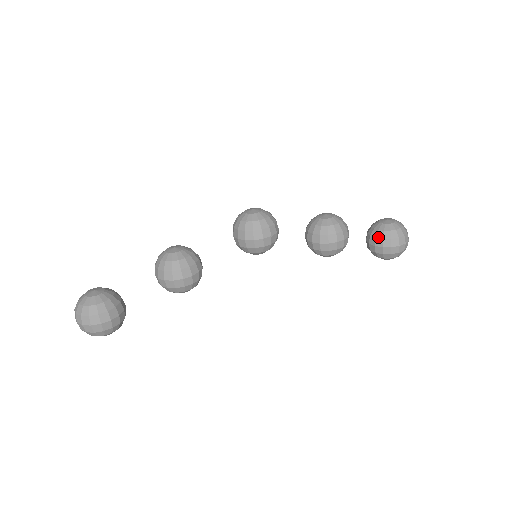
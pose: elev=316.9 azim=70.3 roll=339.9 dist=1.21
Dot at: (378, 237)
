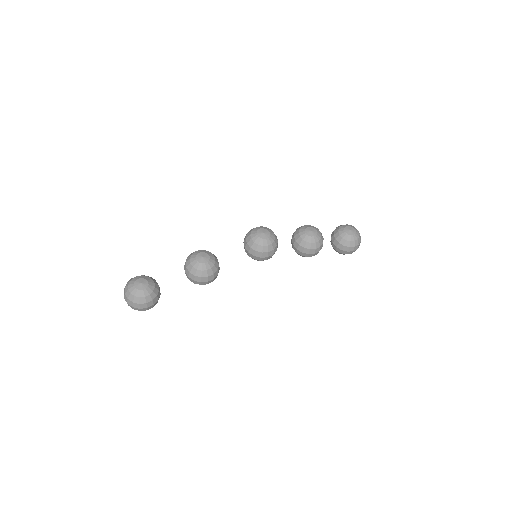
Dot at: (341, 243)
